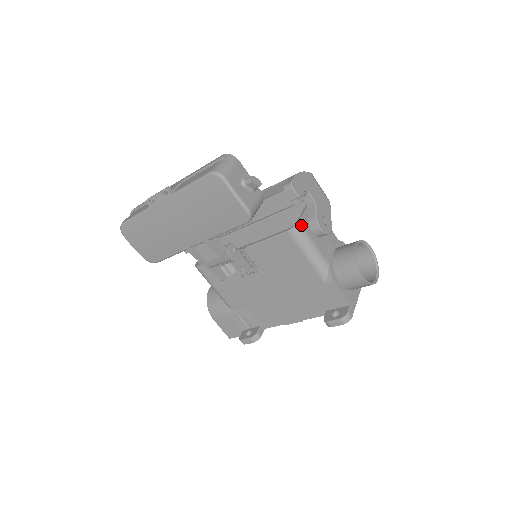
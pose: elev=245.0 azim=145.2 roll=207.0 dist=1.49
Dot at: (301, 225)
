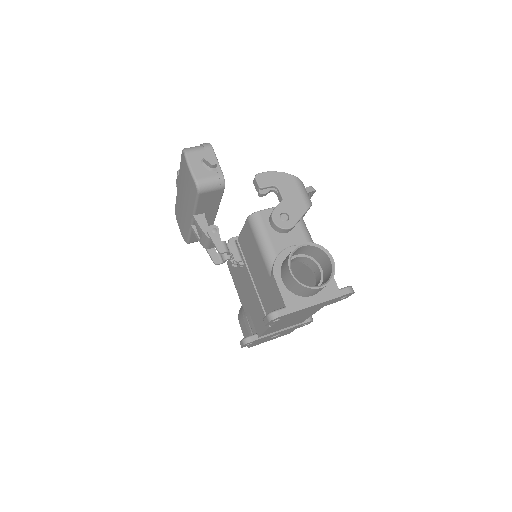
Dot at: (259, 214)
